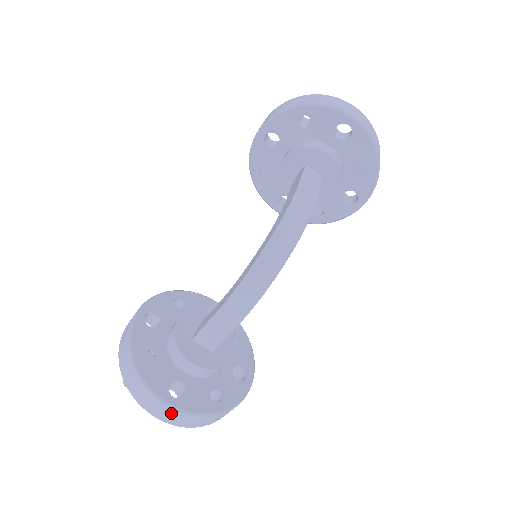
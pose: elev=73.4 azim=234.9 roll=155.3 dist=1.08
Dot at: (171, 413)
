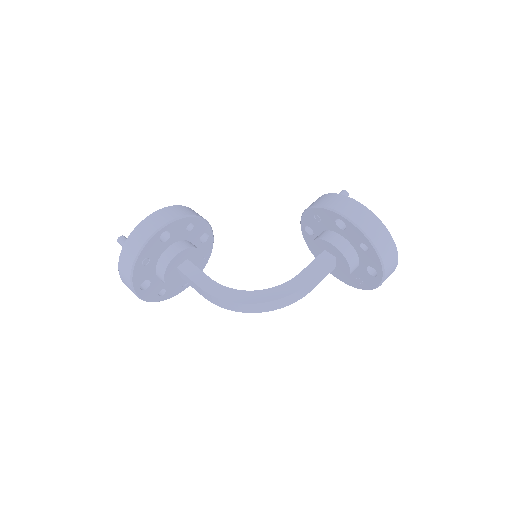
Dot at: occluded
